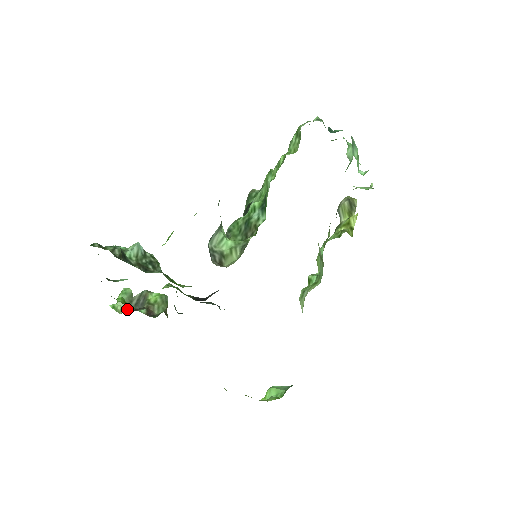
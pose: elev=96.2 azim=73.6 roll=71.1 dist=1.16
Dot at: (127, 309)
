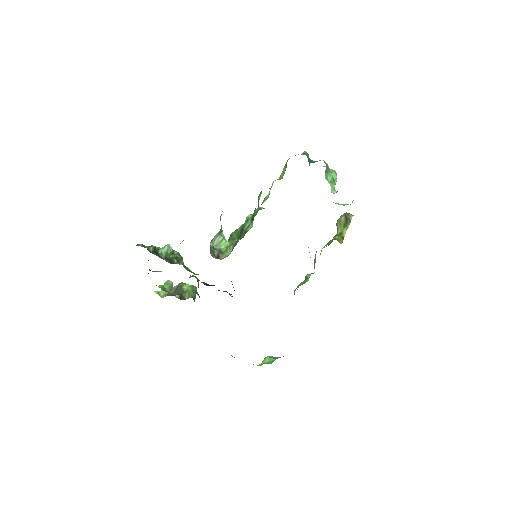
Dot at: (167, 295)
